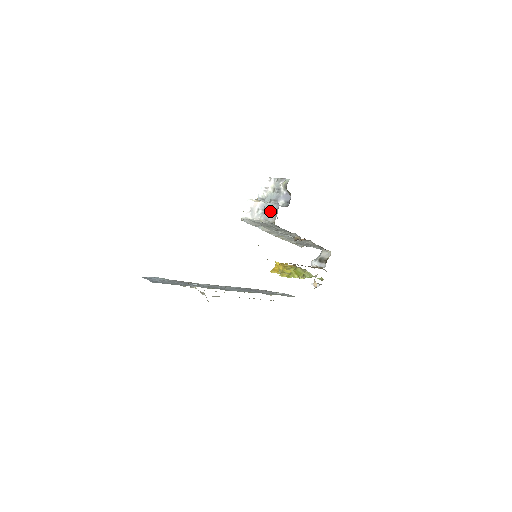
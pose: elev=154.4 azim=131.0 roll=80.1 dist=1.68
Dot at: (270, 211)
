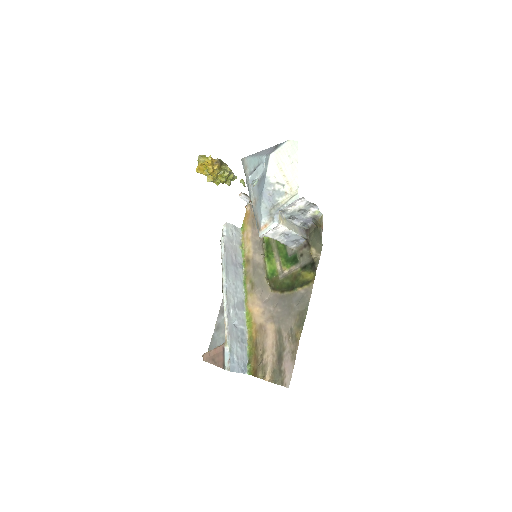
Dot at: (294, 241)
